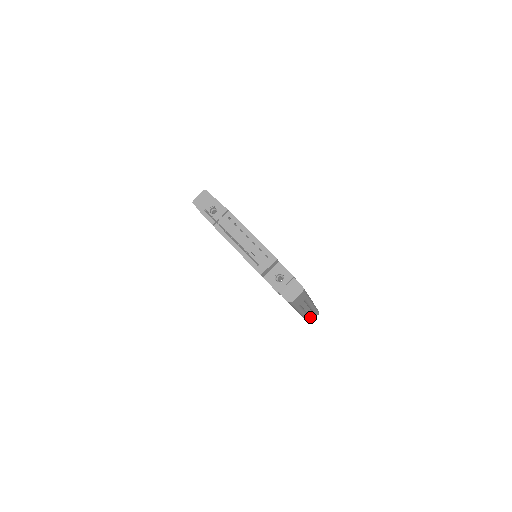
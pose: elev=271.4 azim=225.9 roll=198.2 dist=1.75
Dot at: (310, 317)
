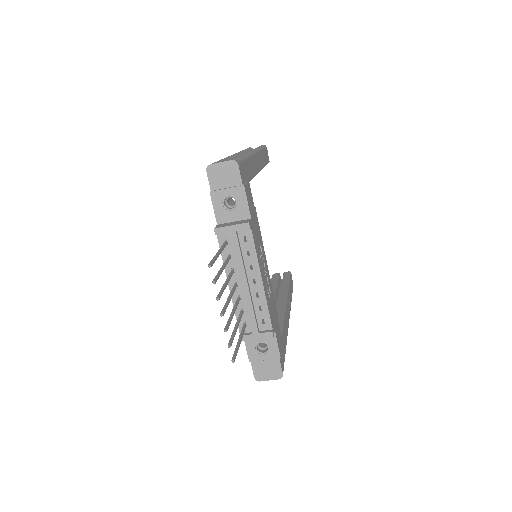
Dot at: occluded
